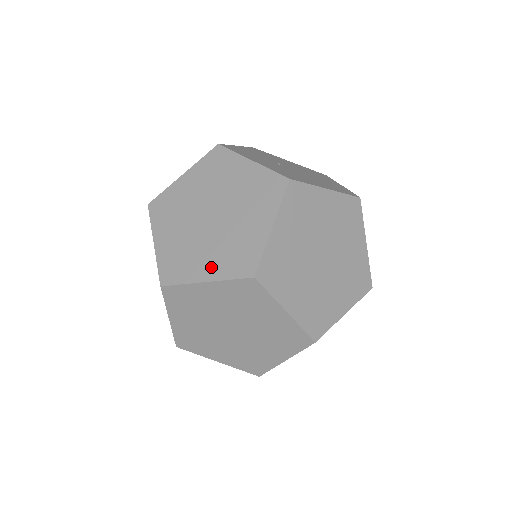
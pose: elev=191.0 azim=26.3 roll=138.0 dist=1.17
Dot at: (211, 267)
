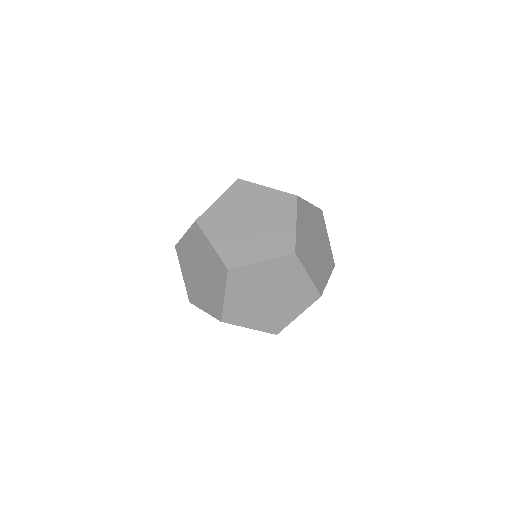
Dot at: (221, 242)
